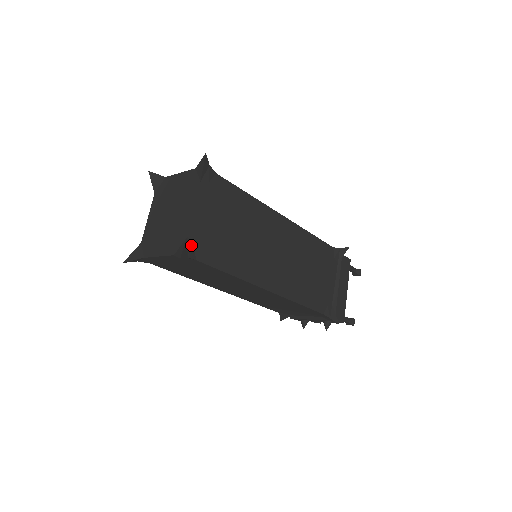
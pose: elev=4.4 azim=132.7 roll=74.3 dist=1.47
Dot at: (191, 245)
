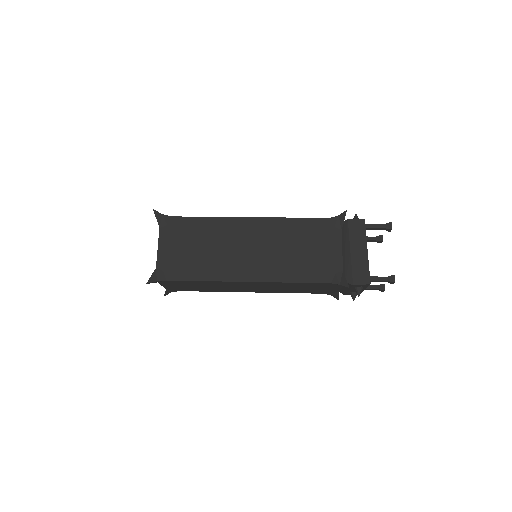
Dot at: (160, 272)
